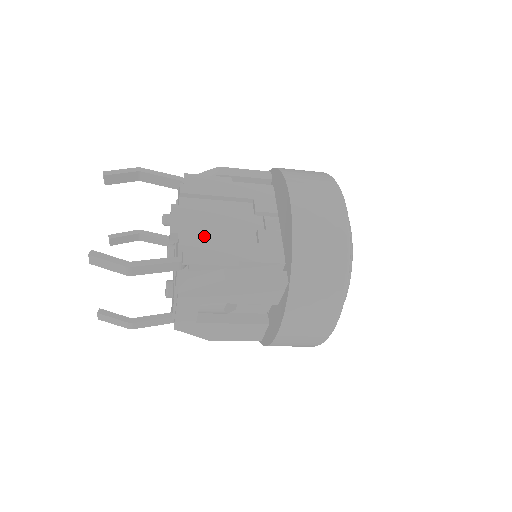
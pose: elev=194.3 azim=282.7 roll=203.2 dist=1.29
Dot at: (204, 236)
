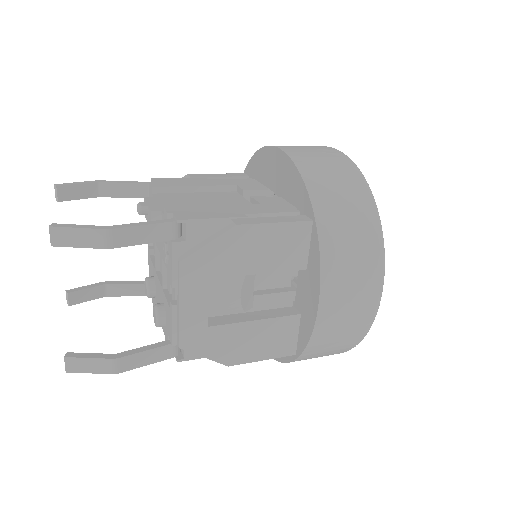
Dot at: occluded
